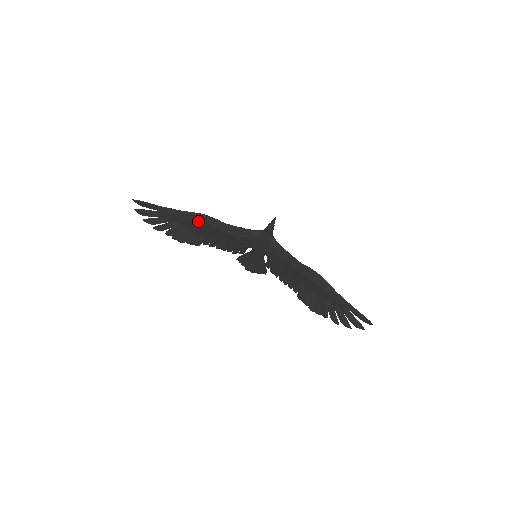
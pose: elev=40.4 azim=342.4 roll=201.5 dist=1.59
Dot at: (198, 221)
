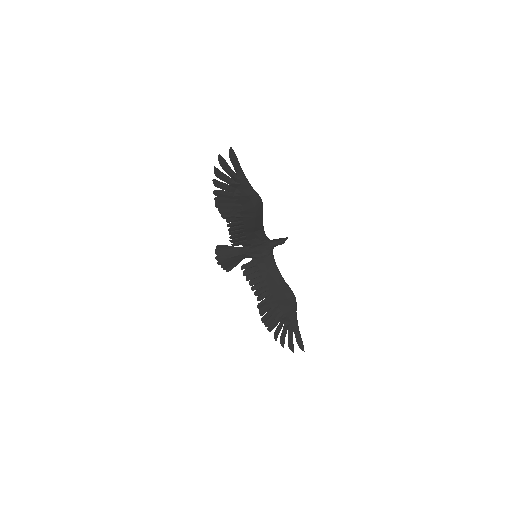
Dot at: (254, 202)
